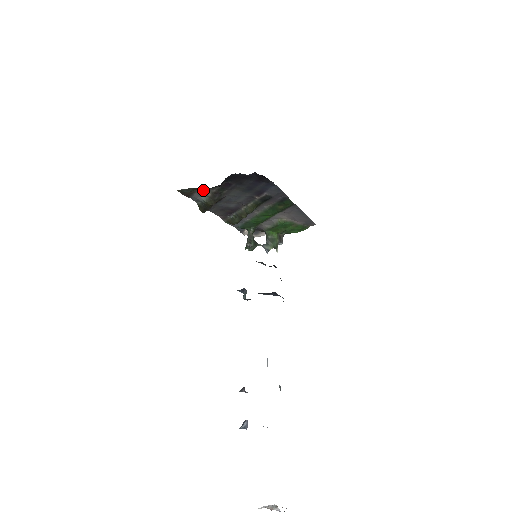
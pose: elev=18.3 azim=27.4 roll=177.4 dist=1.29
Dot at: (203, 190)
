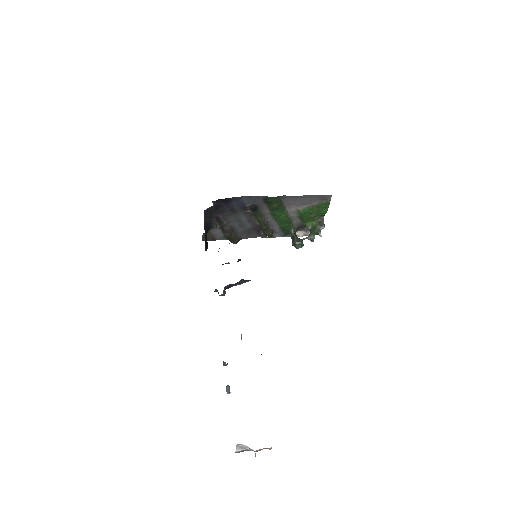
Dot at: (214, 231)
